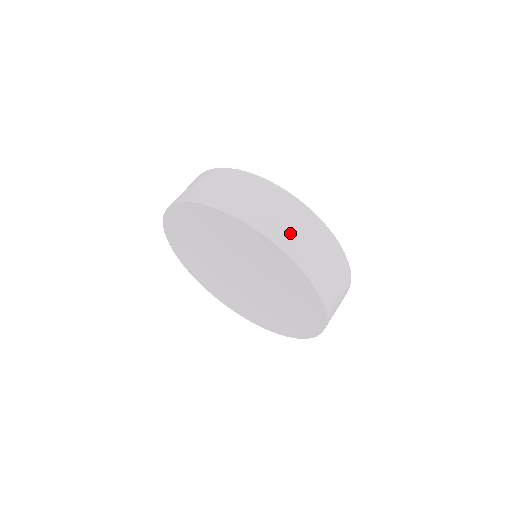
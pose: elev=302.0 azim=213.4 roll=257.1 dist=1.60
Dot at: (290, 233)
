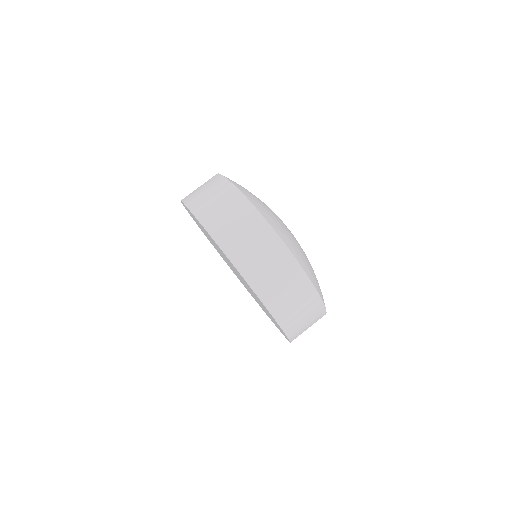
Dot at: (294, 315)
